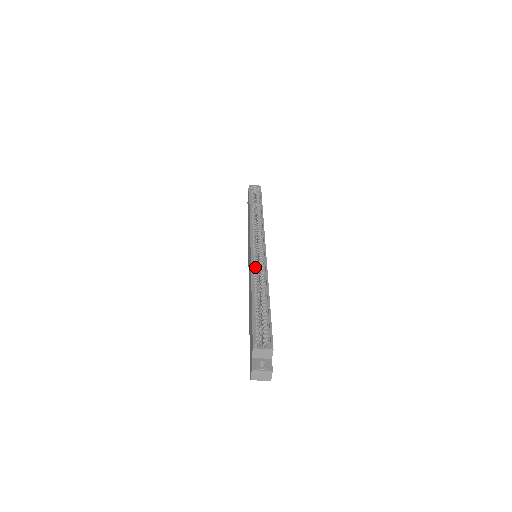
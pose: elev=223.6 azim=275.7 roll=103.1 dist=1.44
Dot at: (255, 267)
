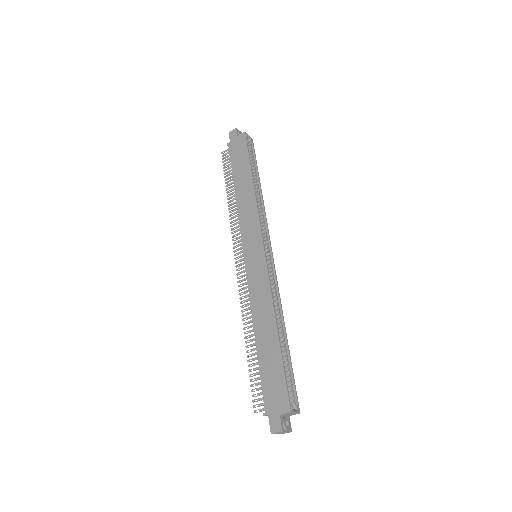
Dot at: (270, 286)
